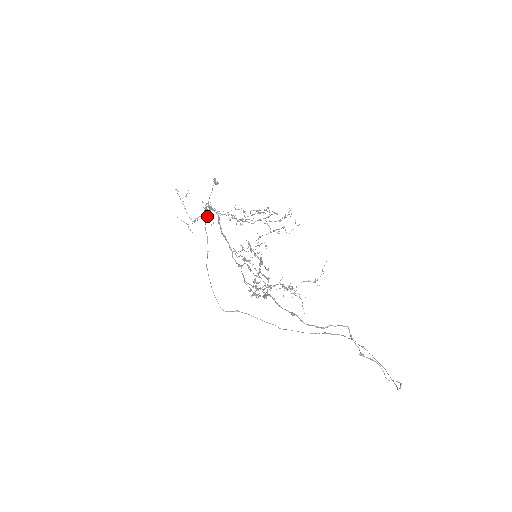
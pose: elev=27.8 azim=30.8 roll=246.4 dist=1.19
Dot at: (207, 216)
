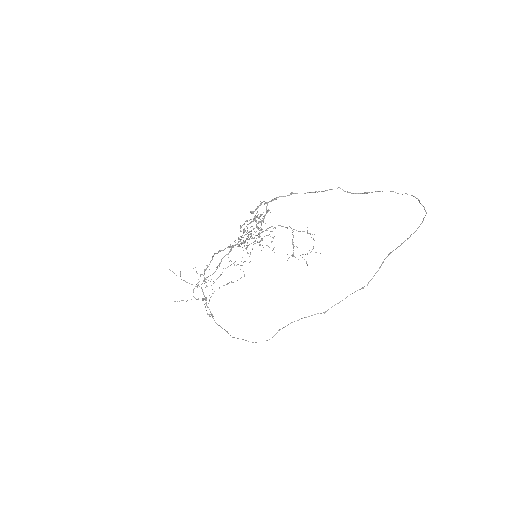
Dot at: (211, 315)
